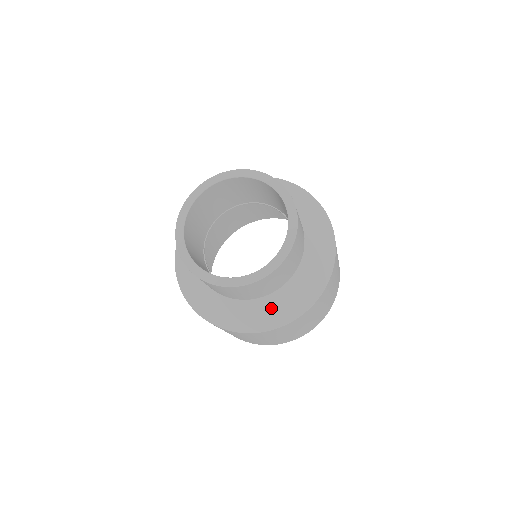
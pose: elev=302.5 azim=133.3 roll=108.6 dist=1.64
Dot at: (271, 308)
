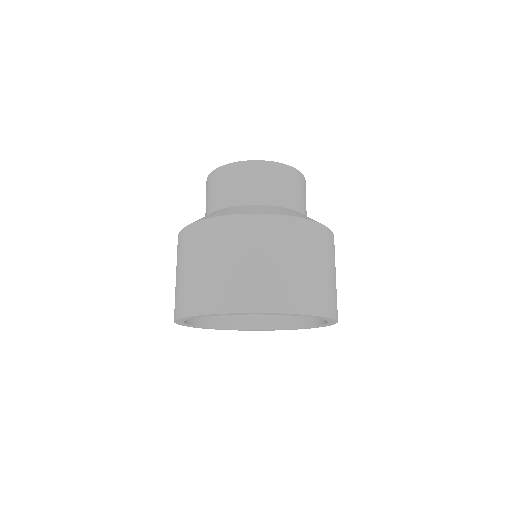
Dot at: occluded
